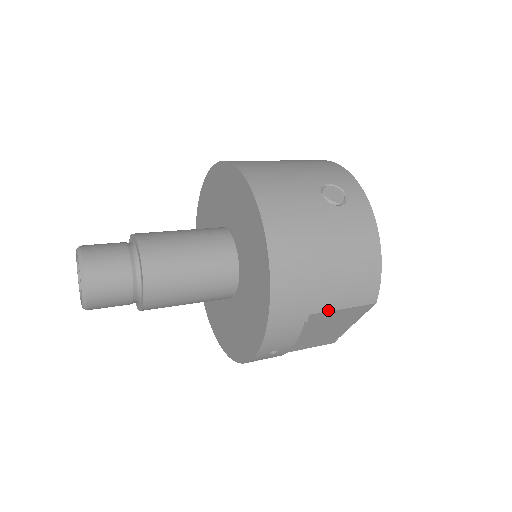
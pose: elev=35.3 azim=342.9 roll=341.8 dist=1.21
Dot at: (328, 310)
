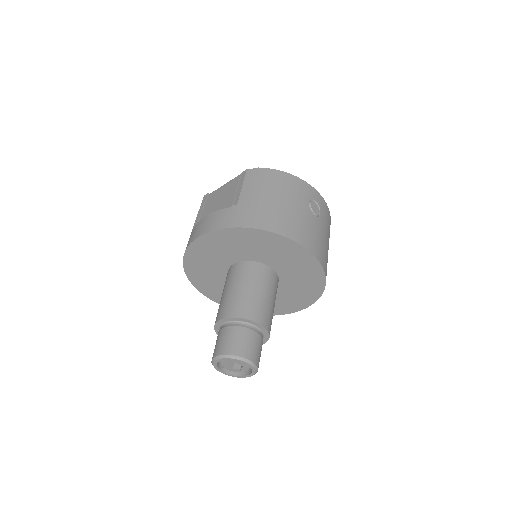
Dot at: occluded
